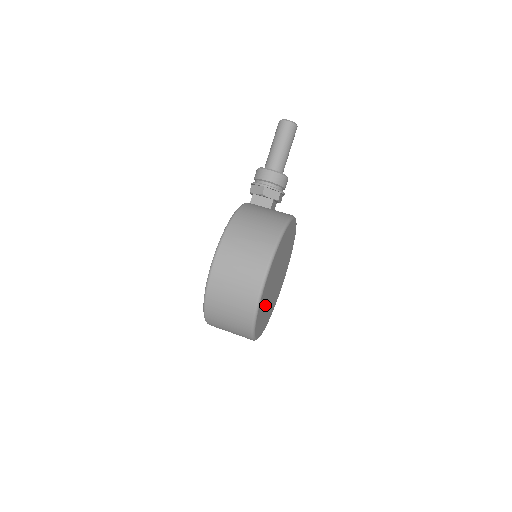
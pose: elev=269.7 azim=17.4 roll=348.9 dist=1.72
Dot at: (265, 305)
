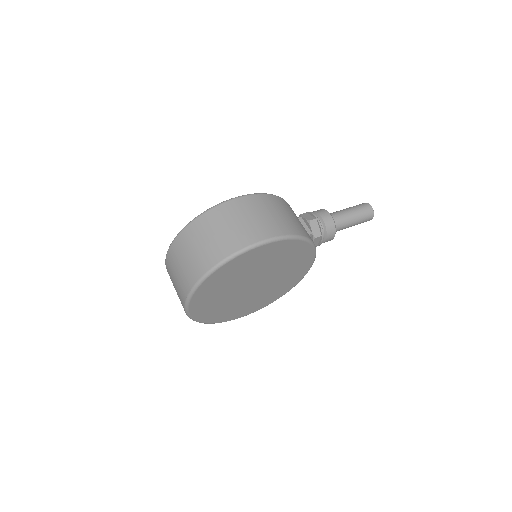
Dot at: (230, 281)
